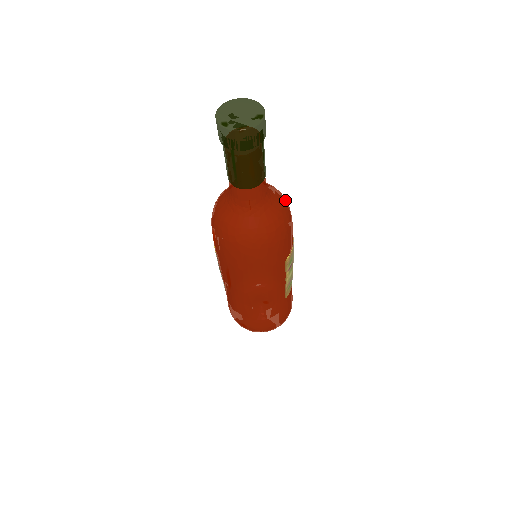
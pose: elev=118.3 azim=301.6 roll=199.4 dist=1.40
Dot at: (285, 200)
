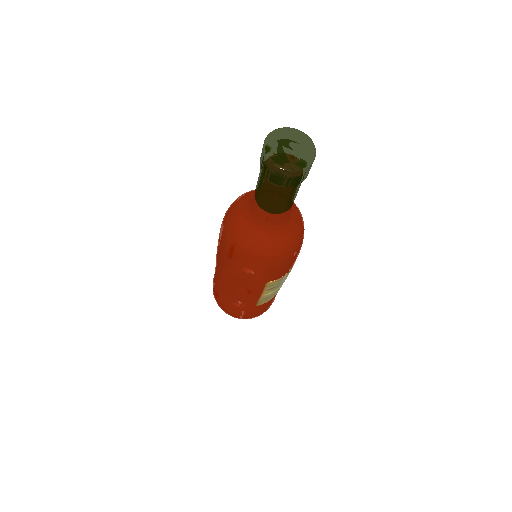
Dot at: (300, 237)
